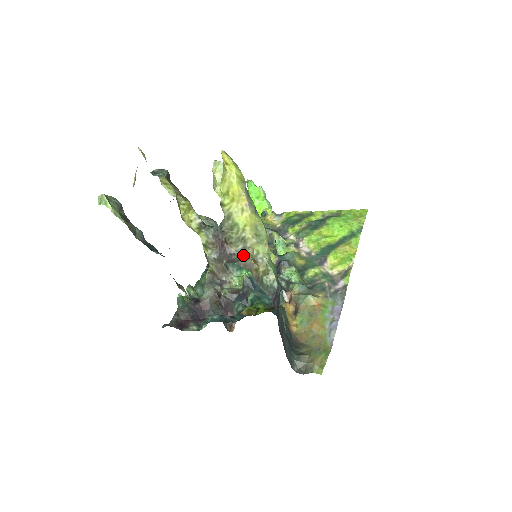
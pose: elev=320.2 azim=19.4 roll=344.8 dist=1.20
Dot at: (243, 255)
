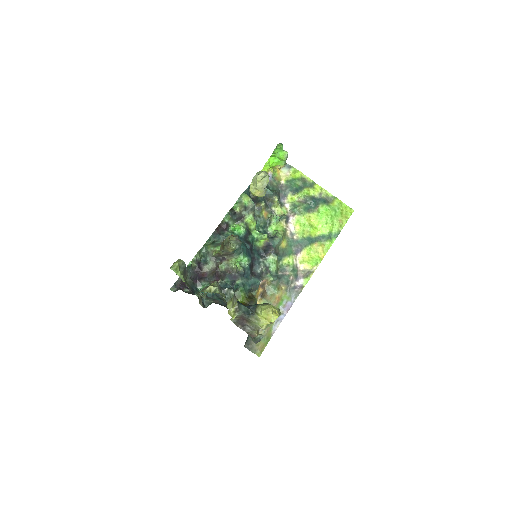
Dot at: (253, 329)
